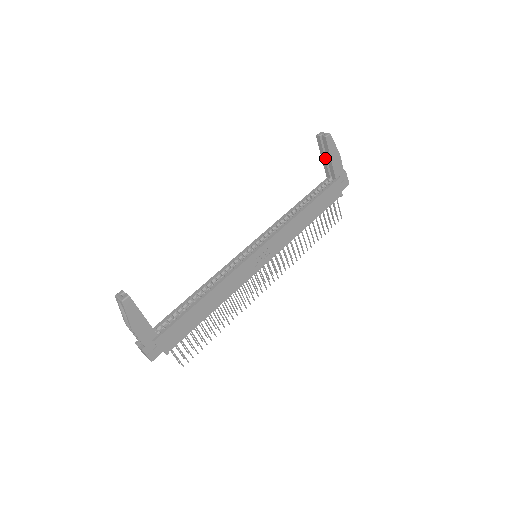
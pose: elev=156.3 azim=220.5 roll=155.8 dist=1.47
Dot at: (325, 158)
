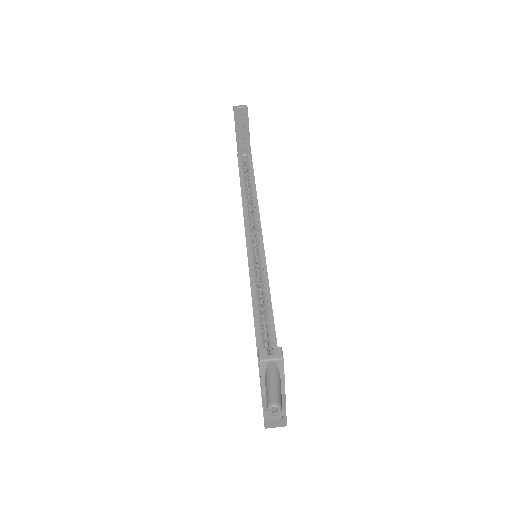
Dot at: (241, 134)
